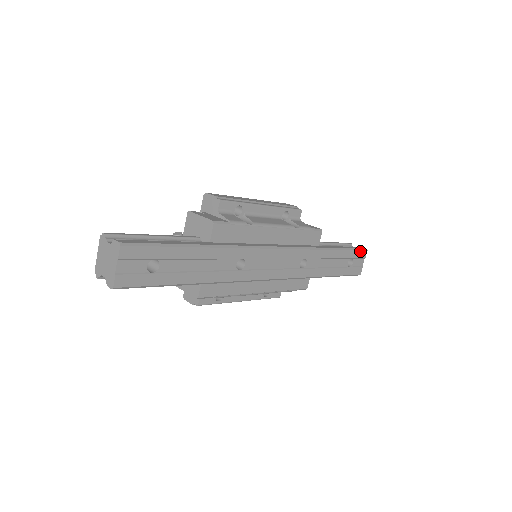
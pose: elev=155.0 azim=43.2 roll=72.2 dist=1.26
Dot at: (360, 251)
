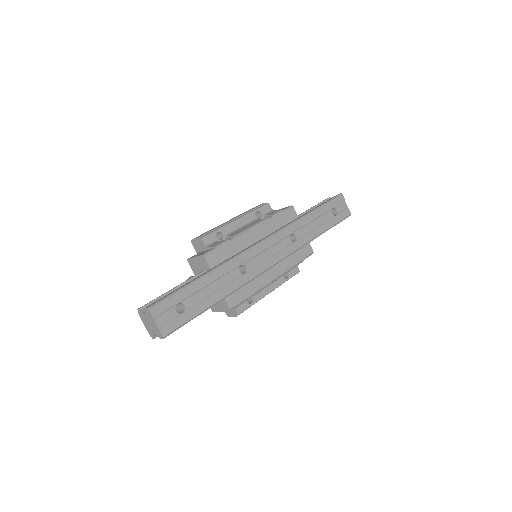
Dot at: (336, 199)
